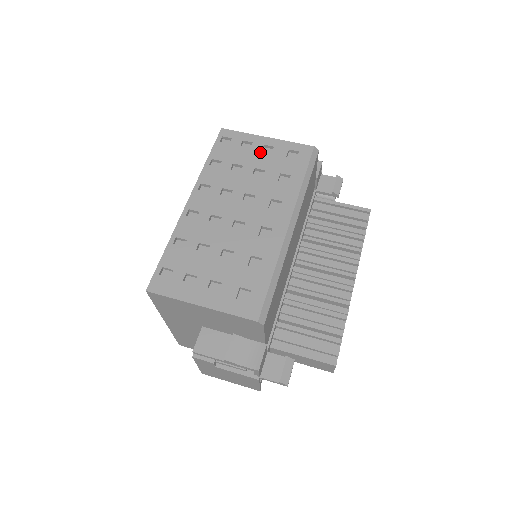
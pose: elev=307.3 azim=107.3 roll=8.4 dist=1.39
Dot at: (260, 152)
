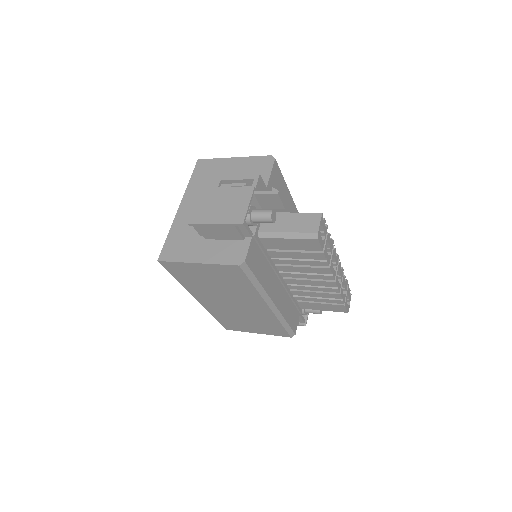
Dot at: occluded
